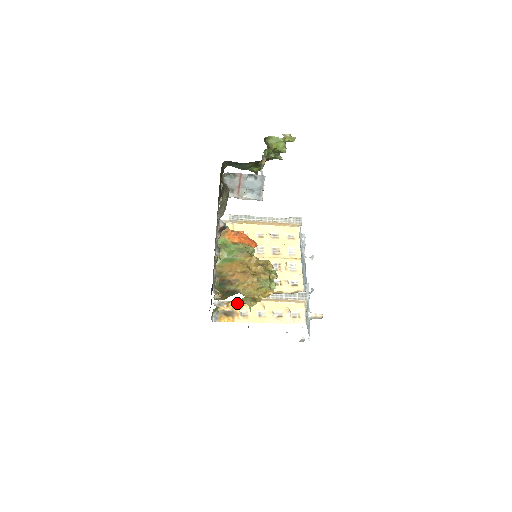
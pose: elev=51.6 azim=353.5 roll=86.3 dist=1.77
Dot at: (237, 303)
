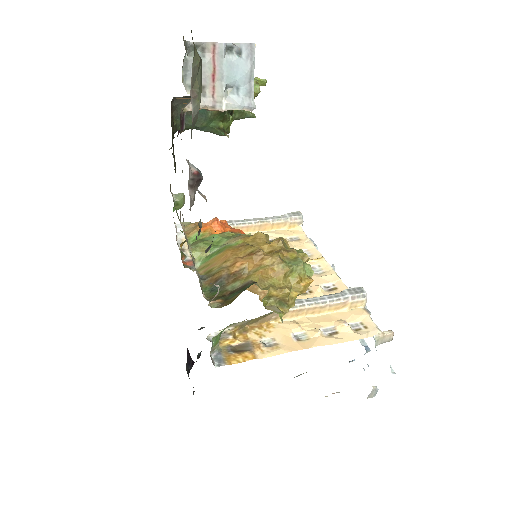
Dot at: (250, 330)
